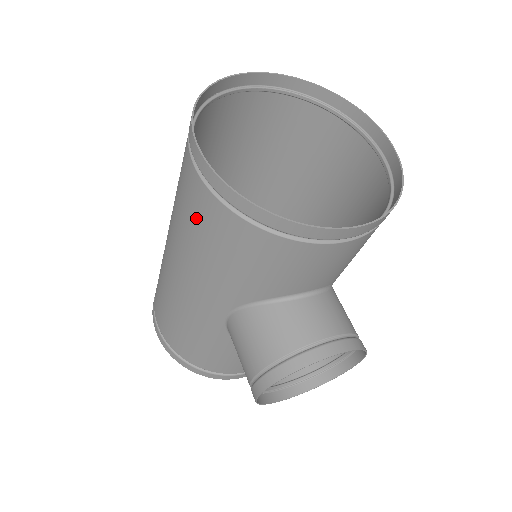
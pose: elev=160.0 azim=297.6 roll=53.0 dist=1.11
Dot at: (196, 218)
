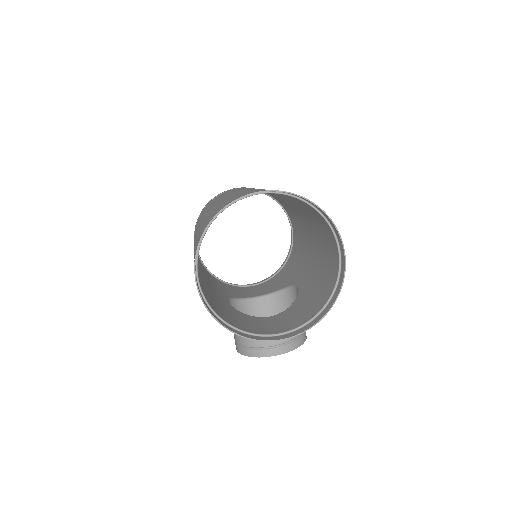
Dot at: occluded
